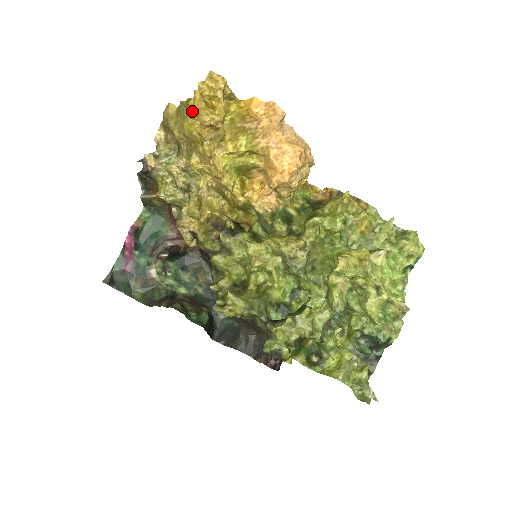
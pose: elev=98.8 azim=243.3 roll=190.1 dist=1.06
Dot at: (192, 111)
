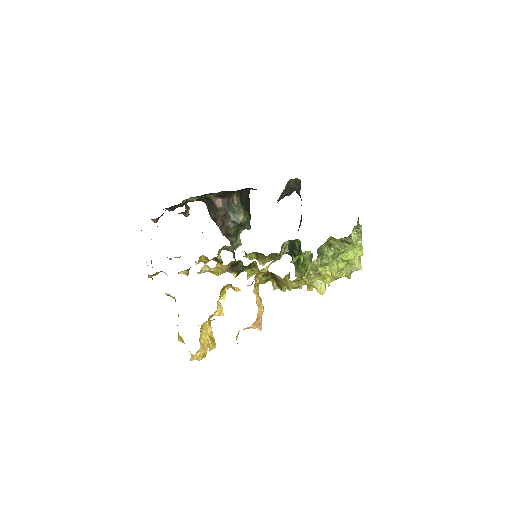
Dot at: occluded
